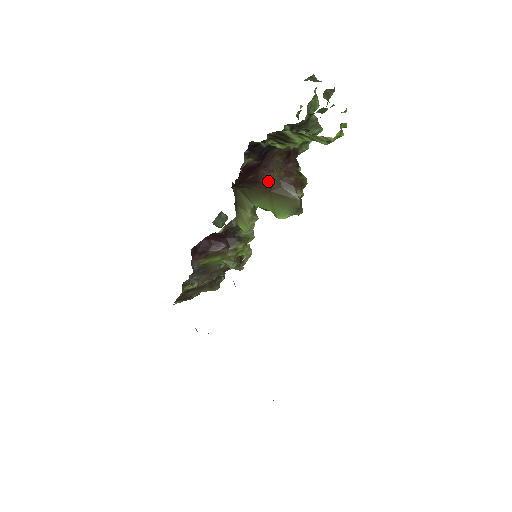
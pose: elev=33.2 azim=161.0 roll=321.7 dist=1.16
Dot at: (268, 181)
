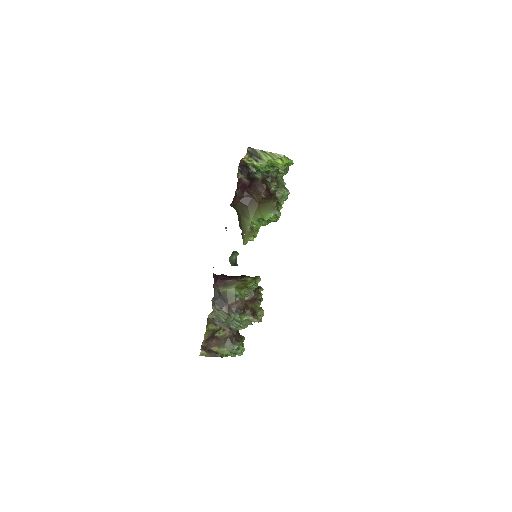
Dot at: (256, 198)
